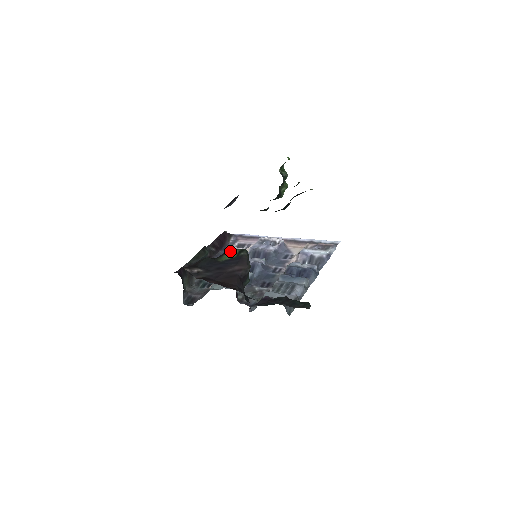
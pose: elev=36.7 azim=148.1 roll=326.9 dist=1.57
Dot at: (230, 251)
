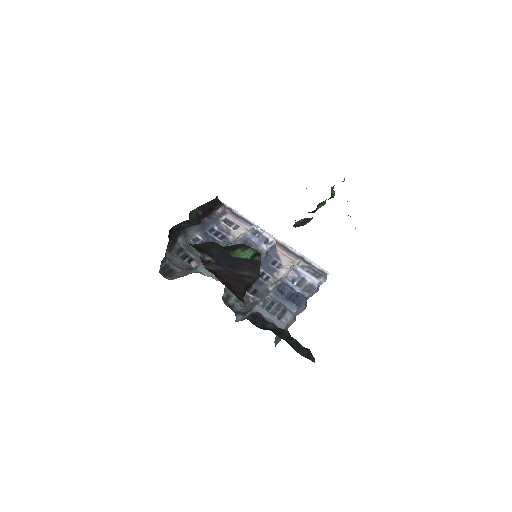
Dot at: (244, 248)
